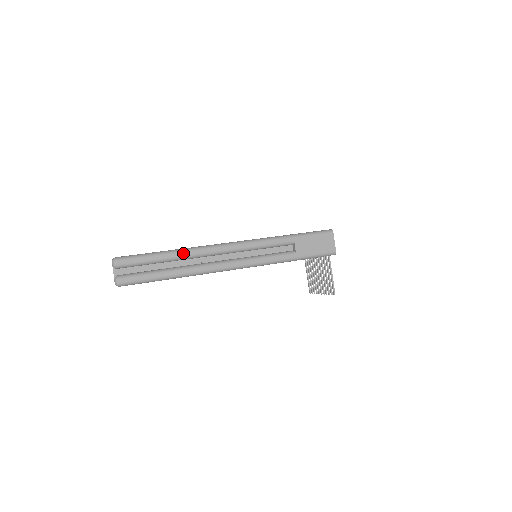
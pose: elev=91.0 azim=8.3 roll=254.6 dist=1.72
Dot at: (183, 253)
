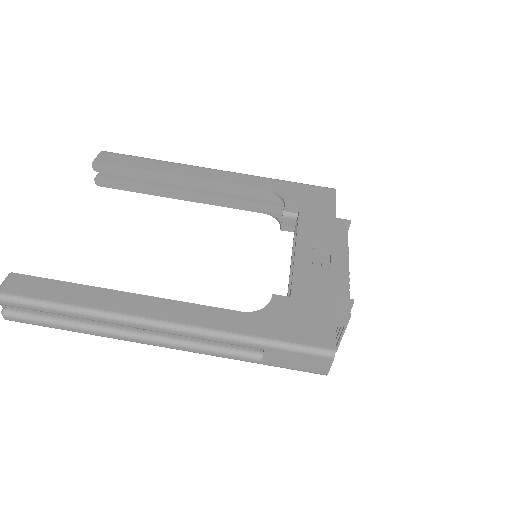
Dot at: (90, 317)
